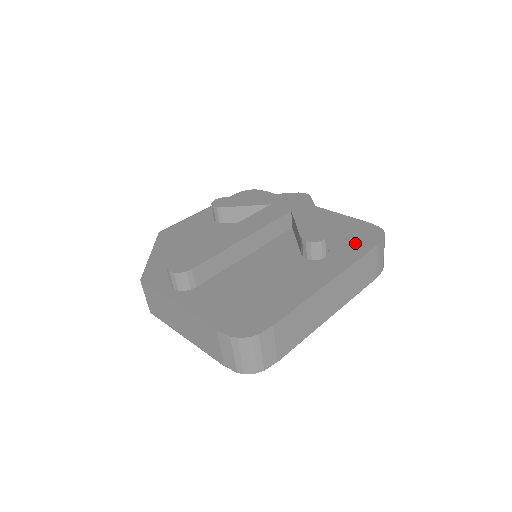
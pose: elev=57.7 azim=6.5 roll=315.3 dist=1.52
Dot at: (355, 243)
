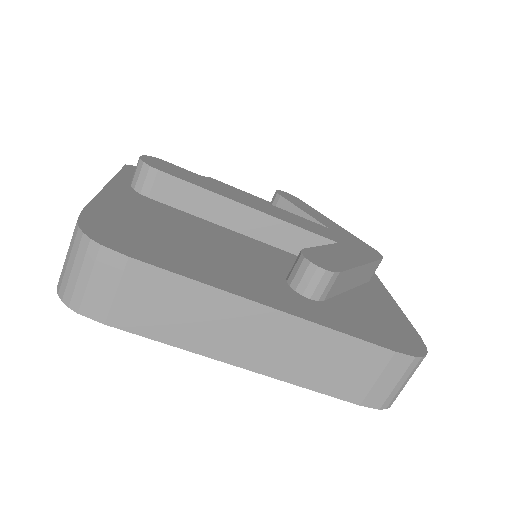
Dot at: (368, 325)
